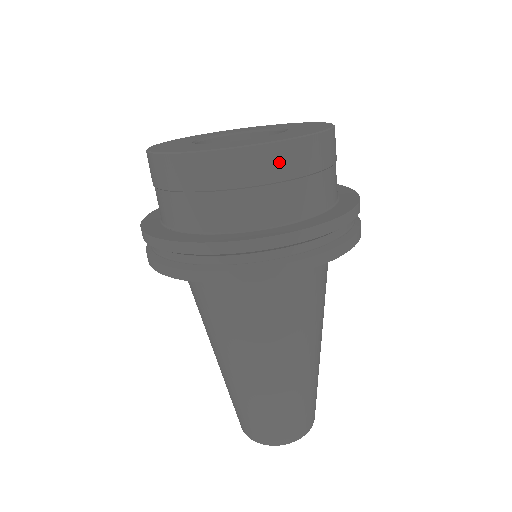
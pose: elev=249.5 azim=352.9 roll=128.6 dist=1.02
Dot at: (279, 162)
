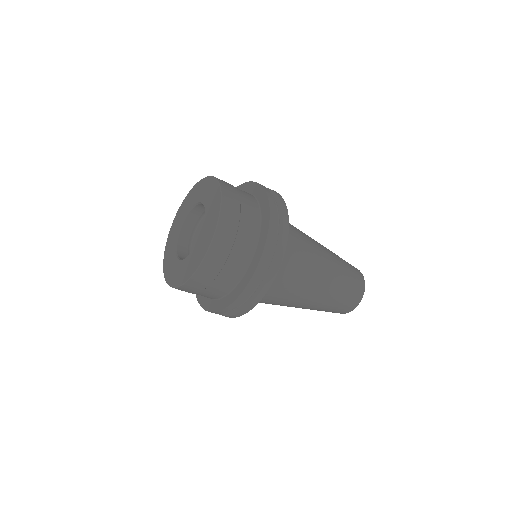
Dot at: (223, 242)
